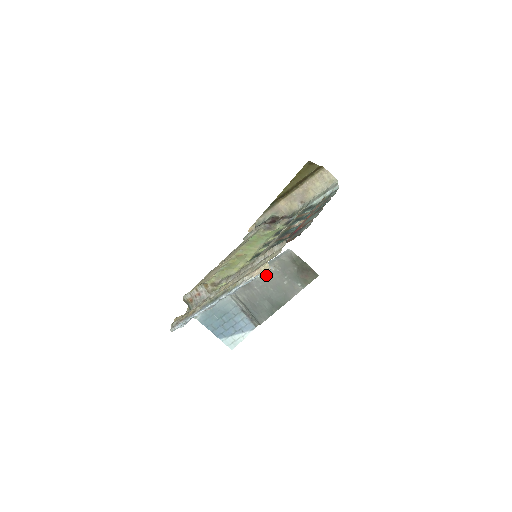
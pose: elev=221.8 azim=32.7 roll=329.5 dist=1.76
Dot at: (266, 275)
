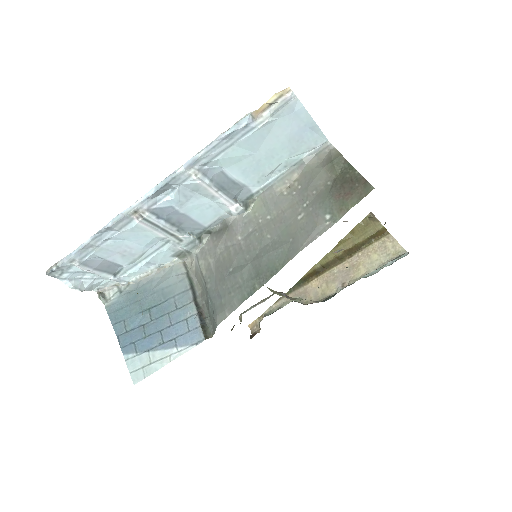
Dot at: (268, 206)
